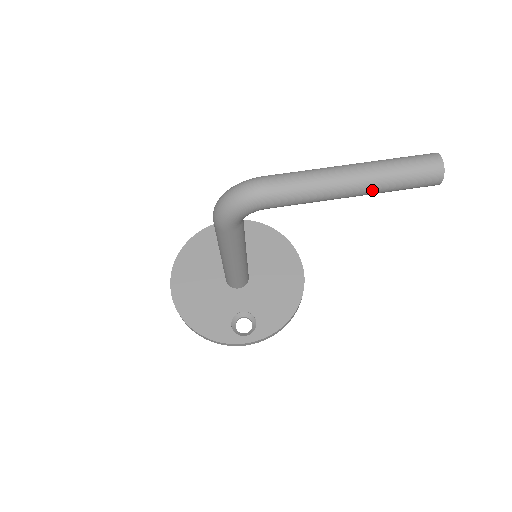
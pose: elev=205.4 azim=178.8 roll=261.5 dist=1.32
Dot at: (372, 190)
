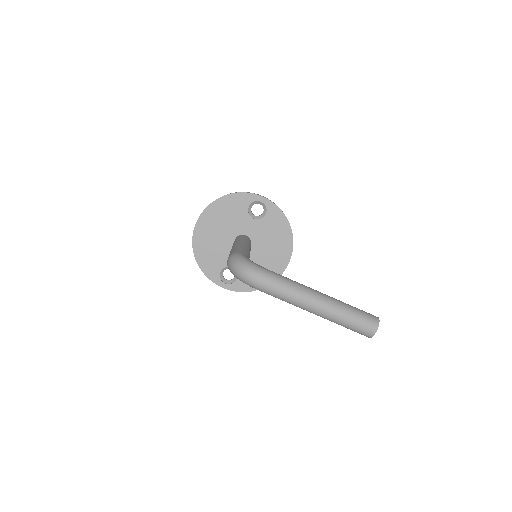
Dot at: (324, 318)
